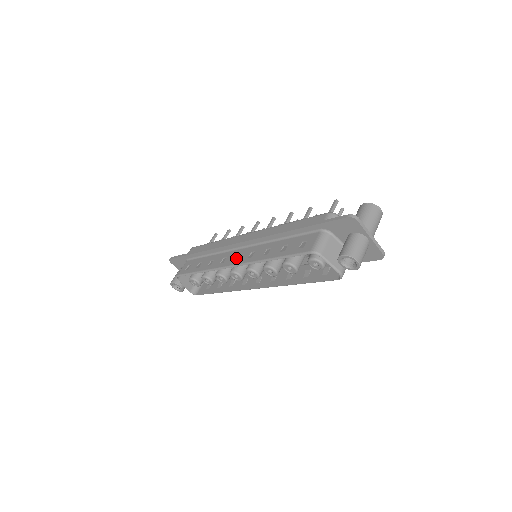
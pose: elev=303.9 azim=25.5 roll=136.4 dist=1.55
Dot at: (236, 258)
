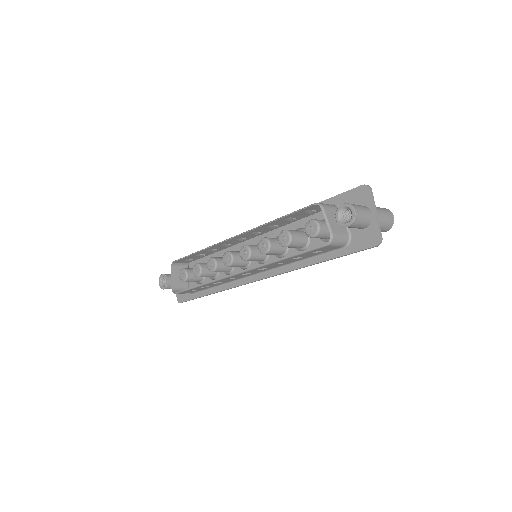
Dot at: occluded
